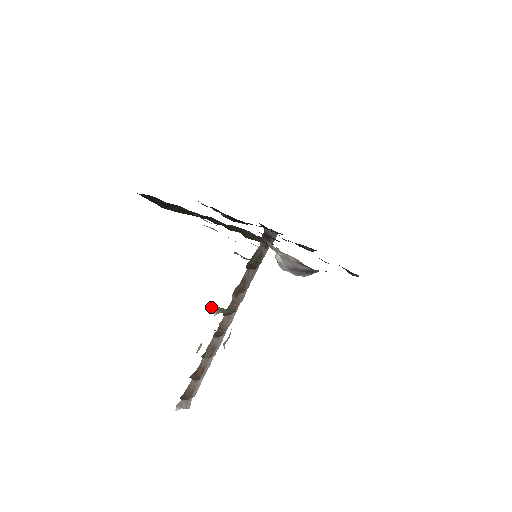
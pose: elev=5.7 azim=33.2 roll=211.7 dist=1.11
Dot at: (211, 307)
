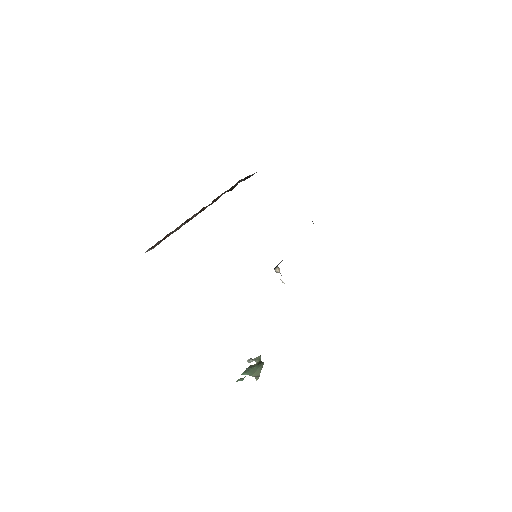
Dot at: (254, 376)
